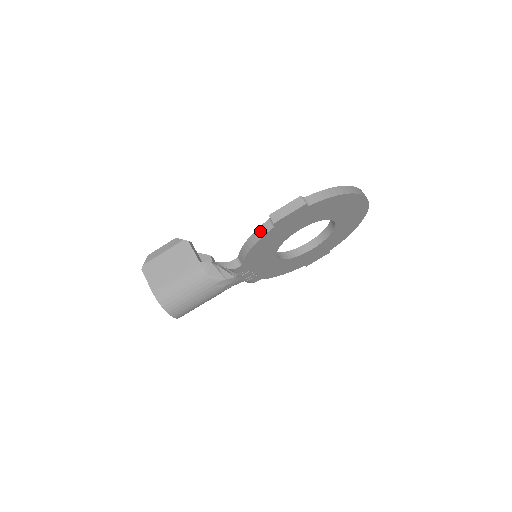
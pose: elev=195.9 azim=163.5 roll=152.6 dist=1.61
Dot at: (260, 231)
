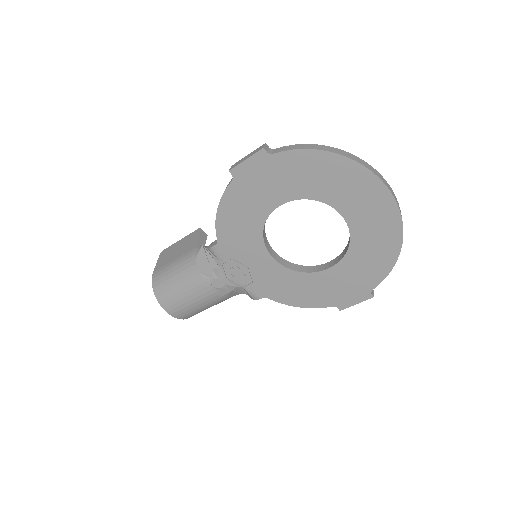
Dot at: occluded
